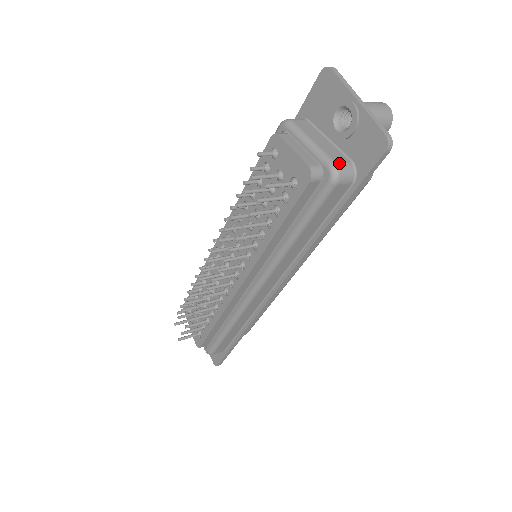
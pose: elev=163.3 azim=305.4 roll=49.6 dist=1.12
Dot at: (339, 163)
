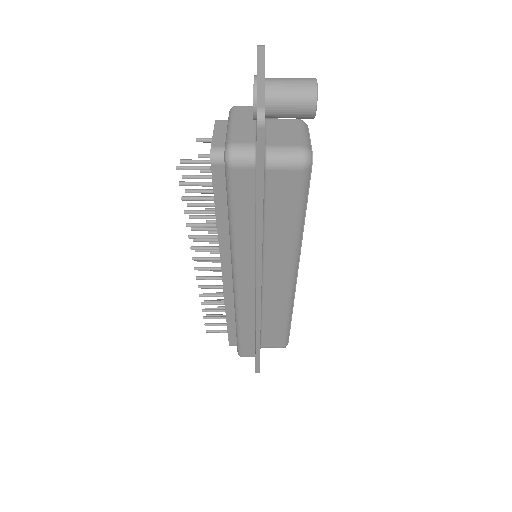
Dot at: (236, 144)
